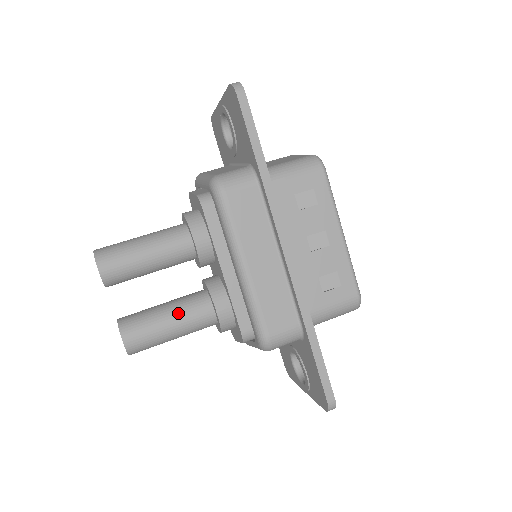
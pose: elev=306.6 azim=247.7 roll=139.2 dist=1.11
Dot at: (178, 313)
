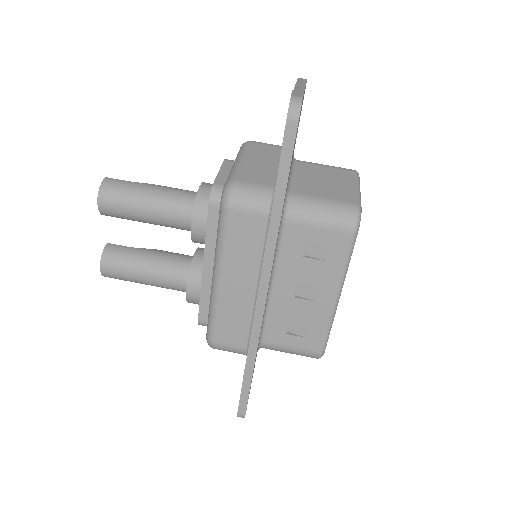
Dot at: (156, 271)
